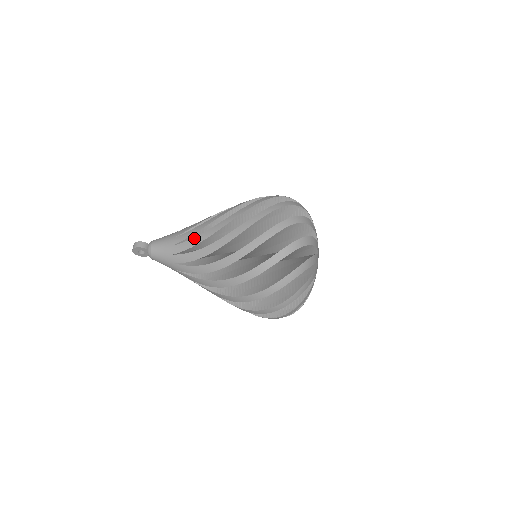
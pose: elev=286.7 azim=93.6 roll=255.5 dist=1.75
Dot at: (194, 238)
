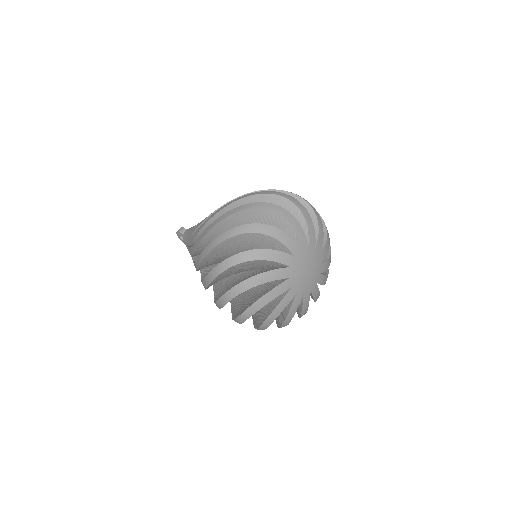
Dot at: (200, 222)
